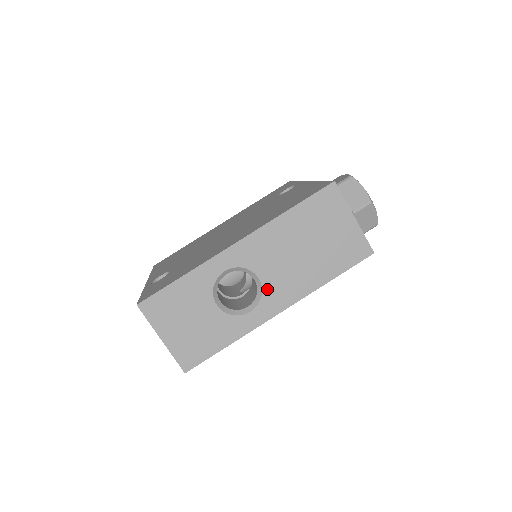
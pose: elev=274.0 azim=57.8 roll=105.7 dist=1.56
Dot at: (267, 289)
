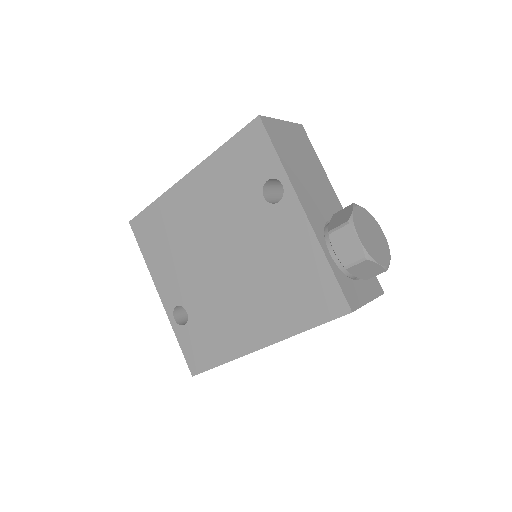
Dot at: occluded
